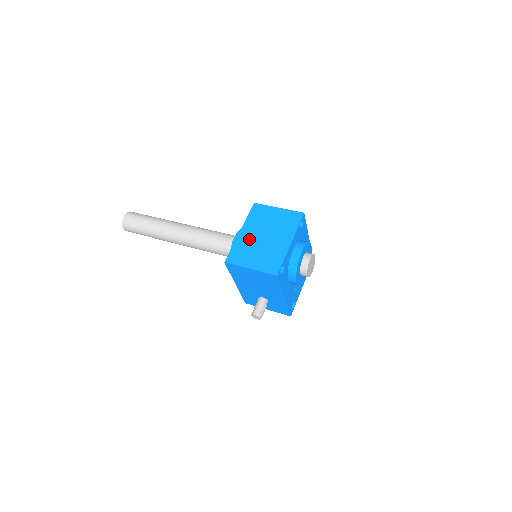
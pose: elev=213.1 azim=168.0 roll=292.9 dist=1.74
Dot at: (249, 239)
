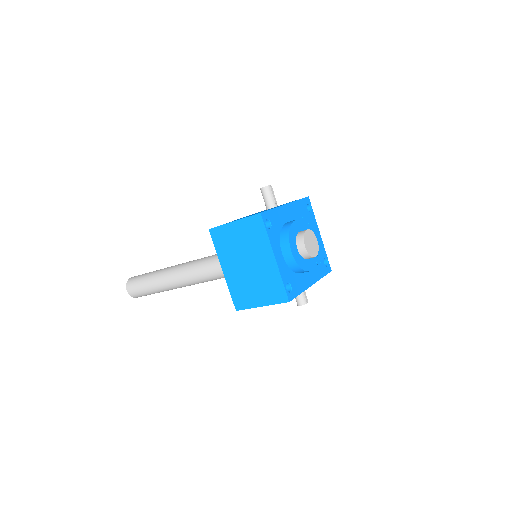
Dot at: (236, 275)
